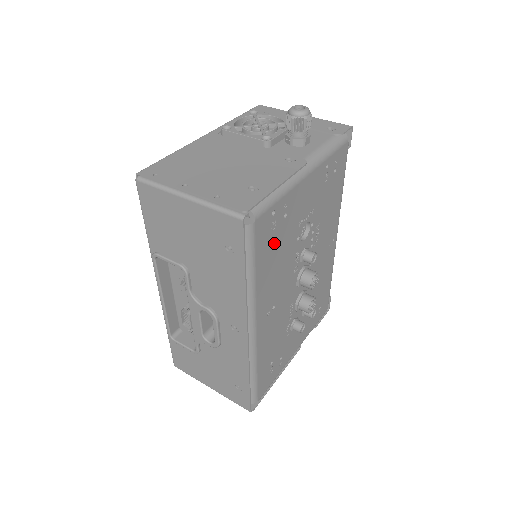
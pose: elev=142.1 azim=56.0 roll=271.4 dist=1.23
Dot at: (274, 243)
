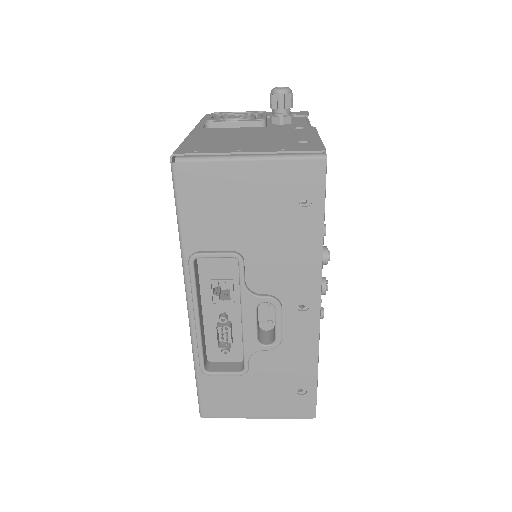
Dot at: occluded
